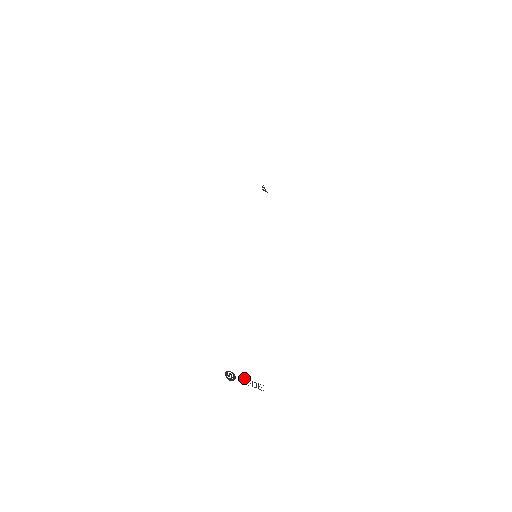
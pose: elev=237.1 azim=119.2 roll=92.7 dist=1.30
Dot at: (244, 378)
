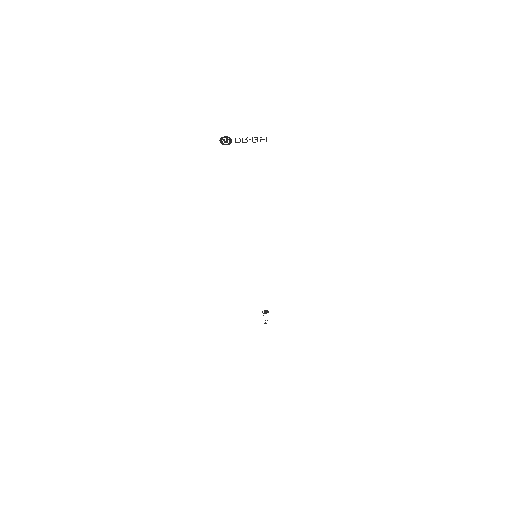
Dot at: occluded
